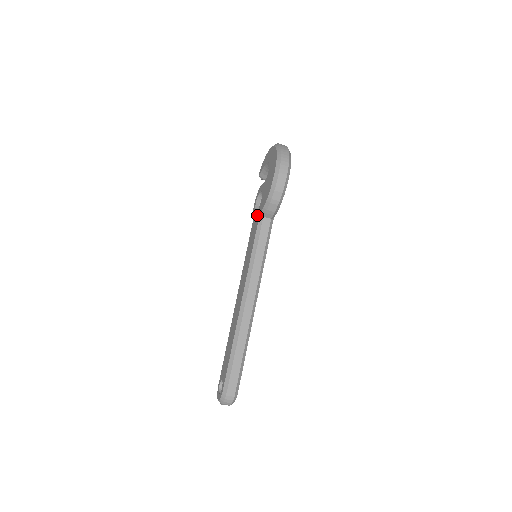
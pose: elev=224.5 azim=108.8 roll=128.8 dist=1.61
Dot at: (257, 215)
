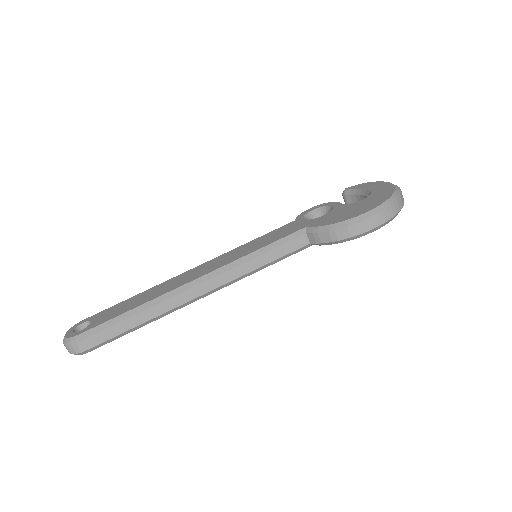
Dot at: (302, 223)
